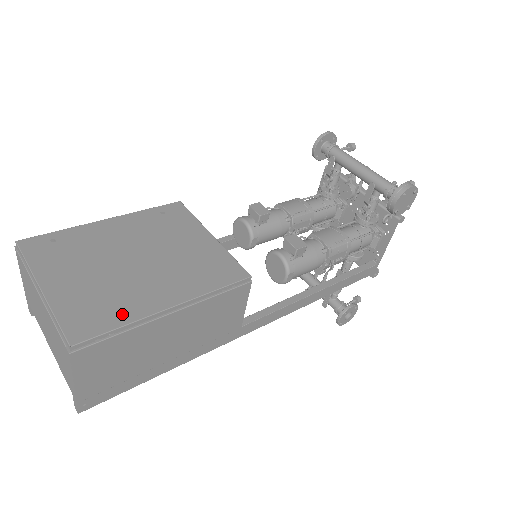
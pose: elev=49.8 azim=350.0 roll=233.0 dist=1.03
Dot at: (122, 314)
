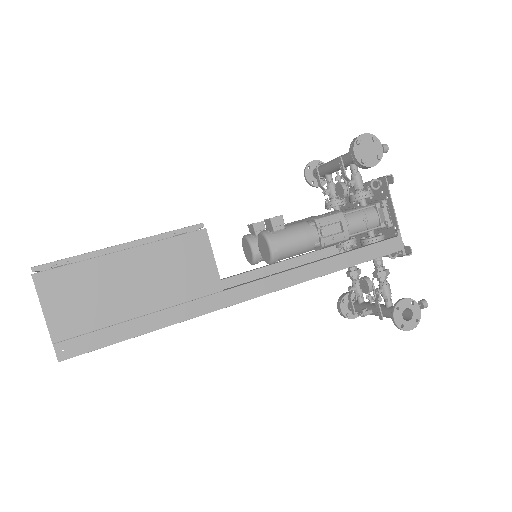
Dot at: occluded
